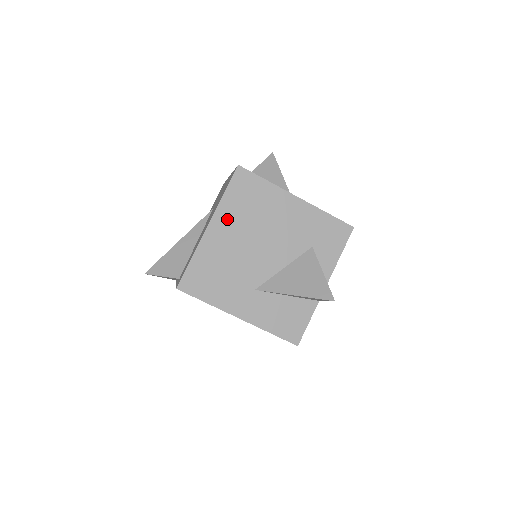
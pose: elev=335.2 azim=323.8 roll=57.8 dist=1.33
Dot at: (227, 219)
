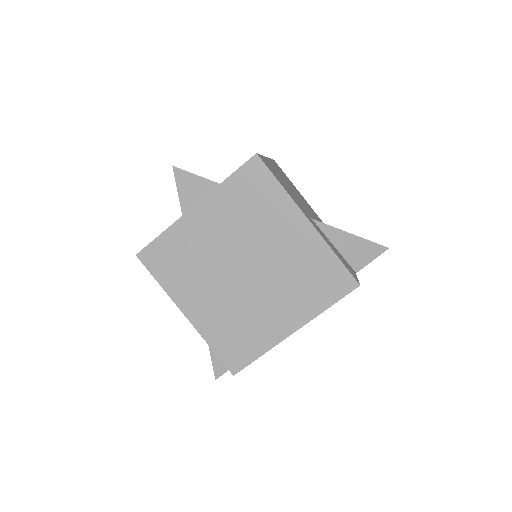
Dot at: (277, 169)
